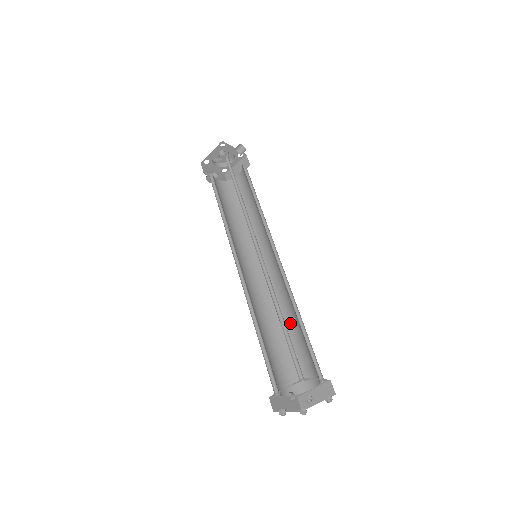
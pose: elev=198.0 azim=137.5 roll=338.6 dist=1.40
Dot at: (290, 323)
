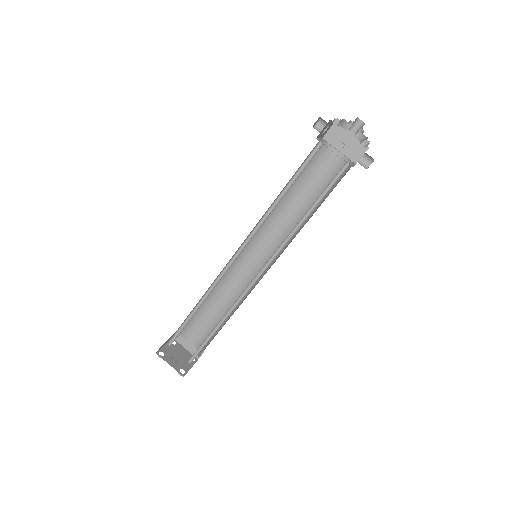
Dot at: (222, 303)
